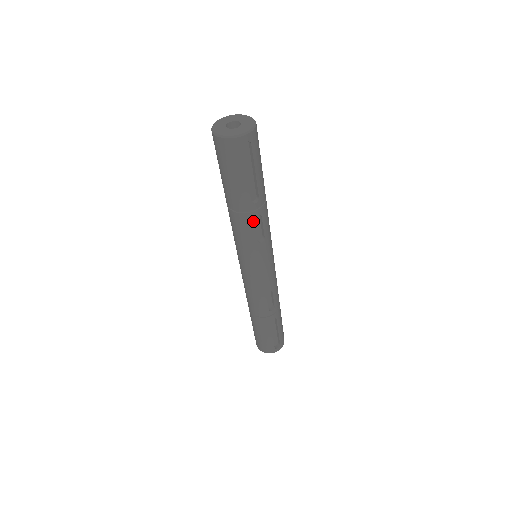
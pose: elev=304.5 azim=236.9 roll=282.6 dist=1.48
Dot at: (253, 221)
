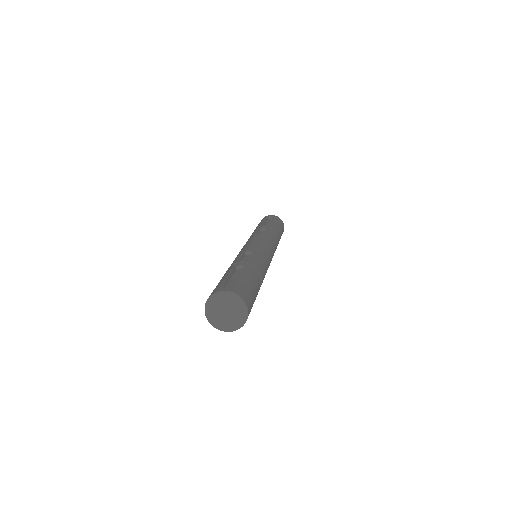
Dot at: (259, 230)
